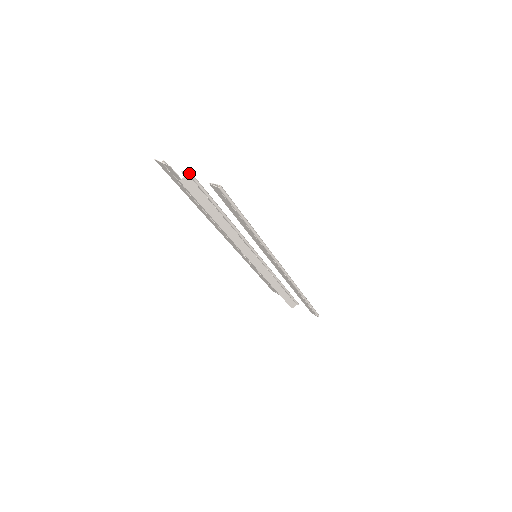
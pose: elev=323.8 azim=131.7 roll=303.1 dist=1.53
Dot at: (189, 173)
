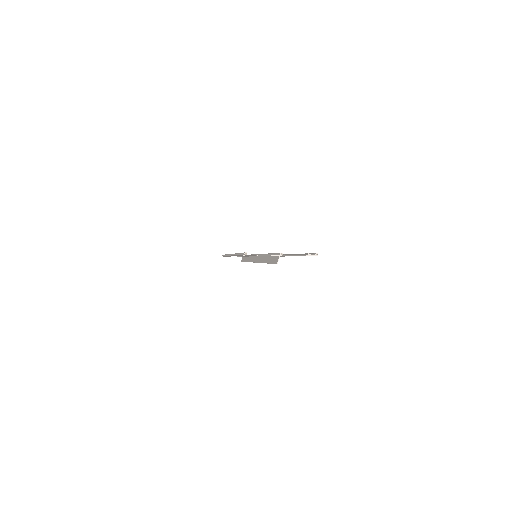
Dot at: (281, 254)
